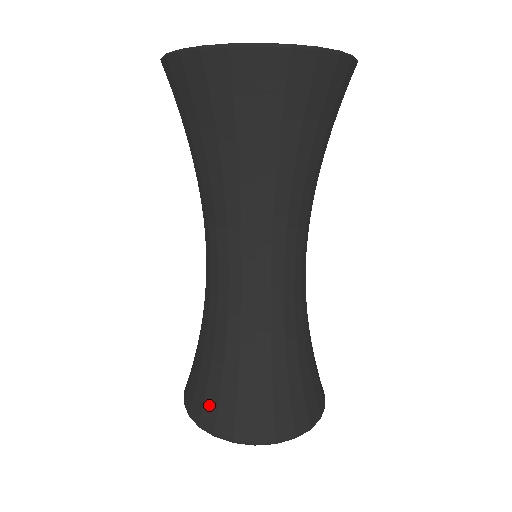
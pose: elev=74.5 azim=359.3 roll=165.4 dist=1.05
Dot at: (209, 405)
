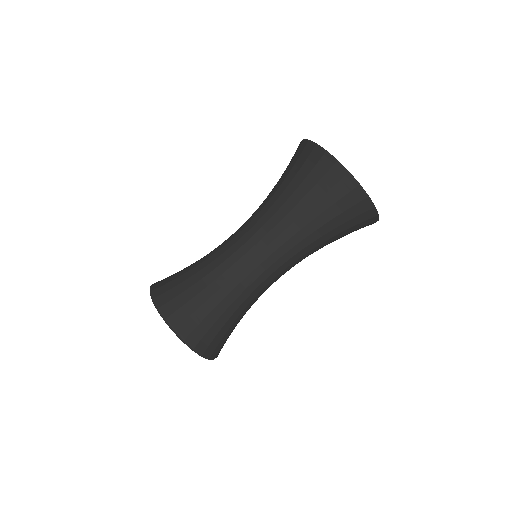
Dot at: (182, 312)
